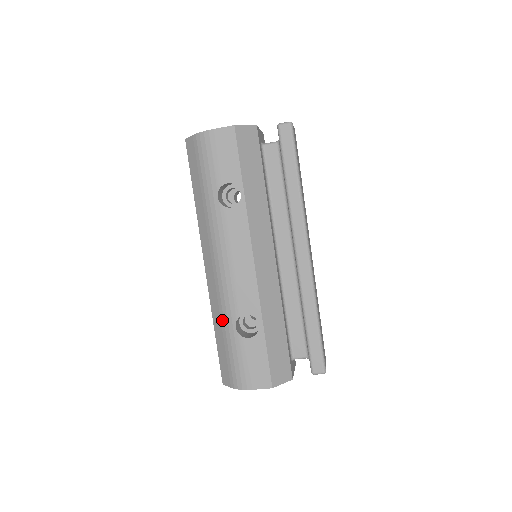
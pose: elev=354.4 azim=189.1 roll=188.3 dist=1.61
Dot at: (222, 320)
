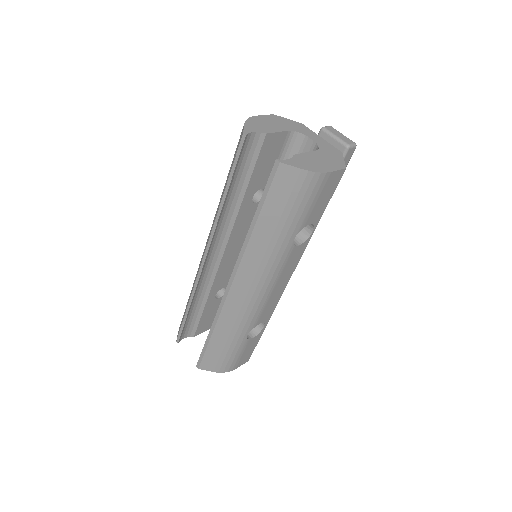
Dot at: (234, 331)
